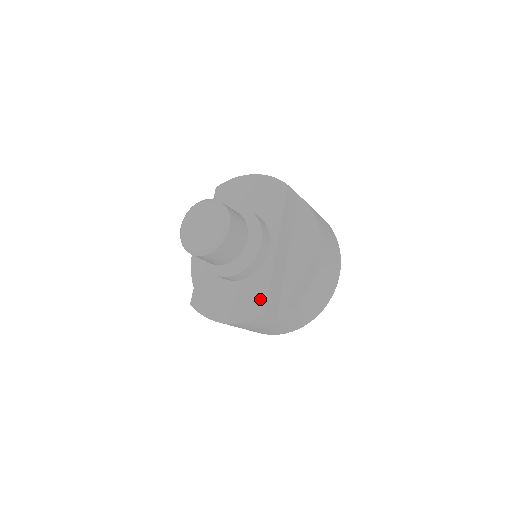
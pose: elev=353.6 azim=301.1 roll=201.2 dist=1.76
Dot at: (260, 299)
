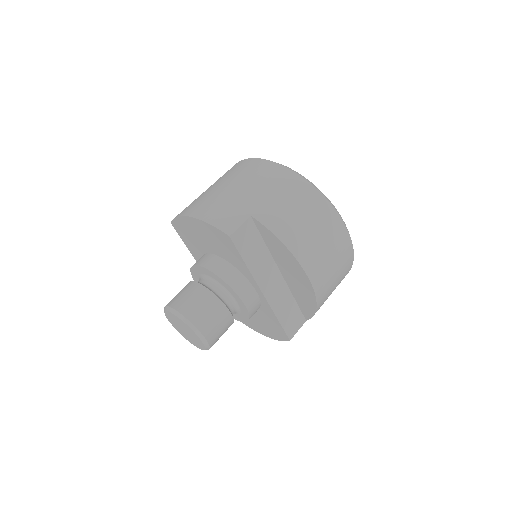
Dot at: (279, 329)
